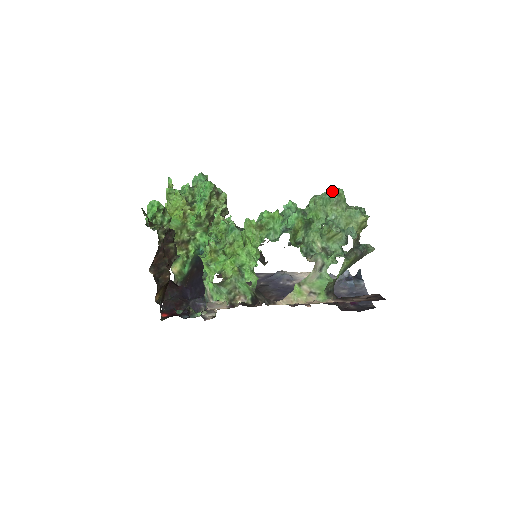
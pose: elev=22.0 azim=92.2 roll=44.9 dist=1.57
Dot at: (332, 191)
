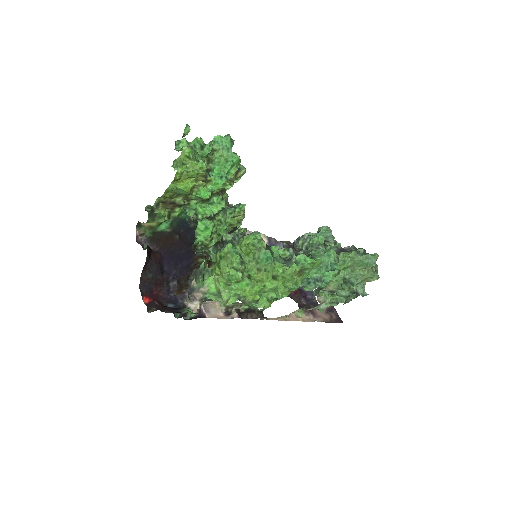
Dot at: (372, 257)
